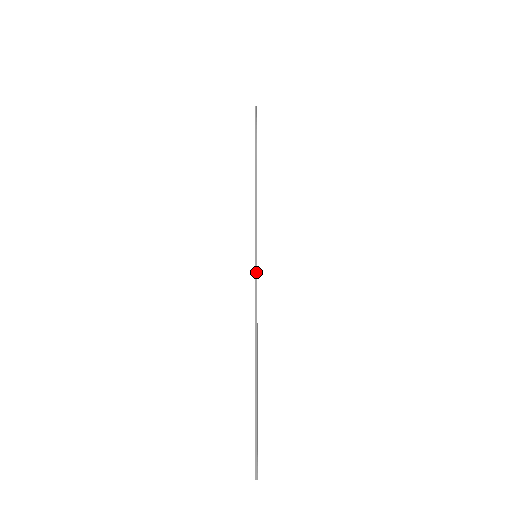
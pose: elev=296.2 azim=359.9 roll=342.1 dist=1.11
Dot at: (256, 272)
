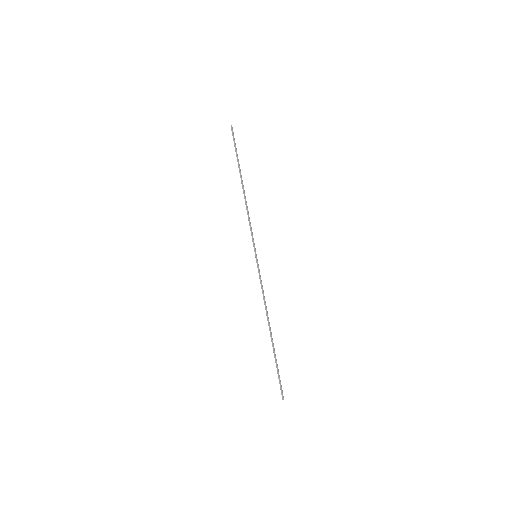
Dot at: (258, 268)
